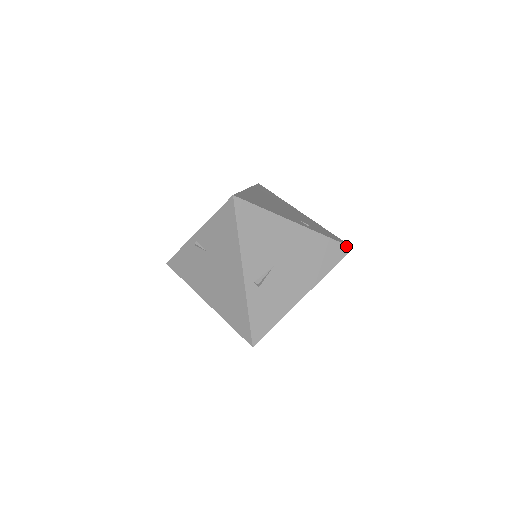
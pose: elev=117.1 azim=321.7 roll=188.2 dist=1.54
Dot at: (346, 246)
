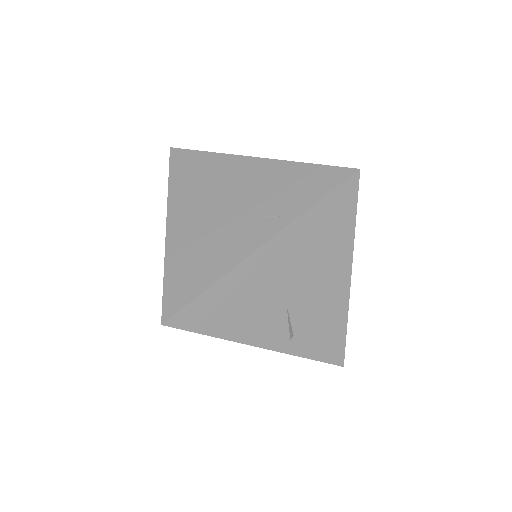
Dot at: (348, 180)
